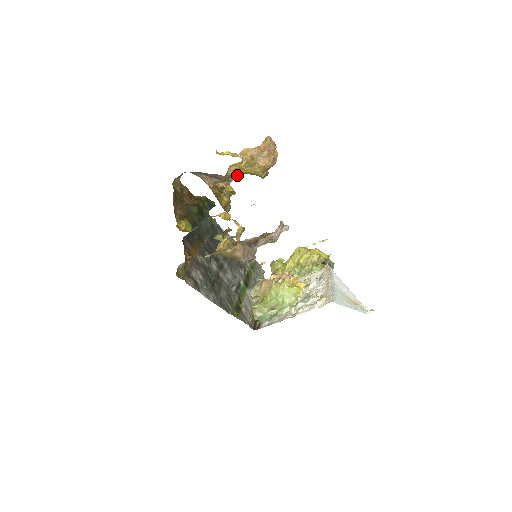
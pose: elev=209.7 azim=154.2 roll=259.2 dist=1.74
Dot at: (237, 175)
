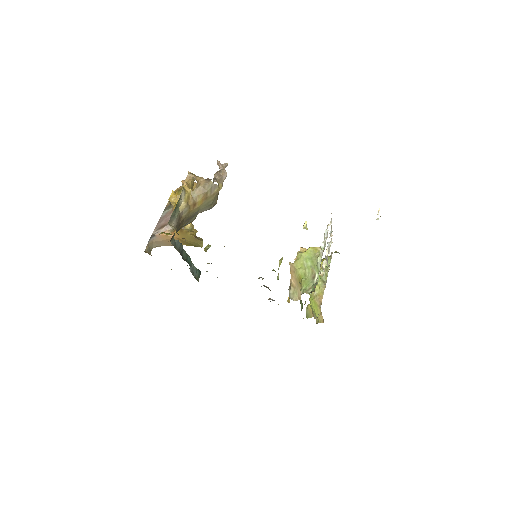
Dot at: occluded
